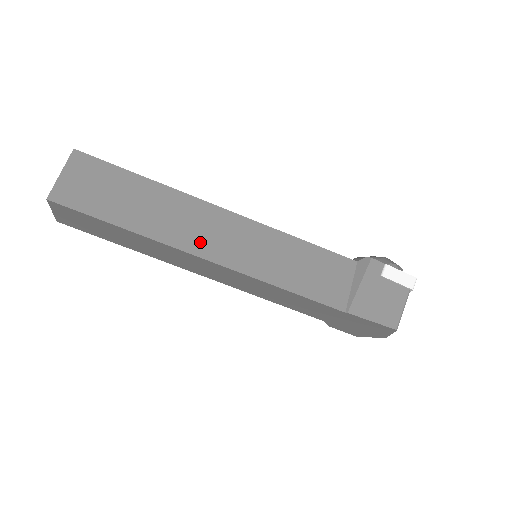
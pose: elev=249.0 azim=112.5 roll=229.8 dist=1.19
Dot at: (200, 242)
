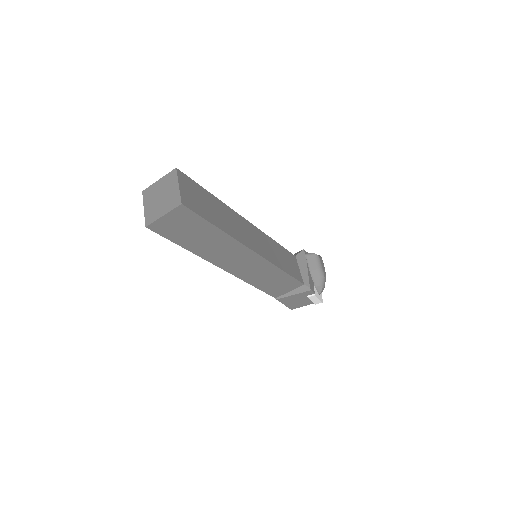
Dot at: (227, 263)
